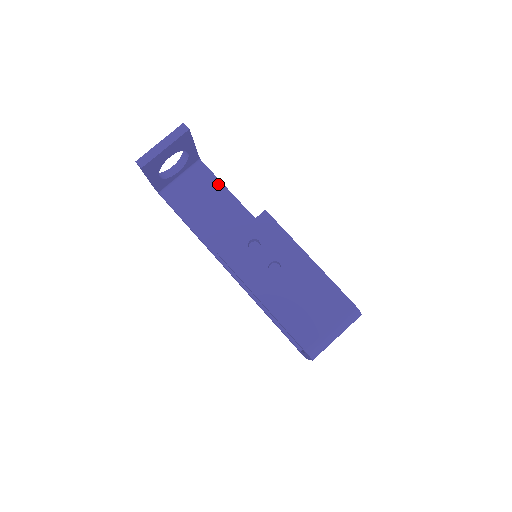
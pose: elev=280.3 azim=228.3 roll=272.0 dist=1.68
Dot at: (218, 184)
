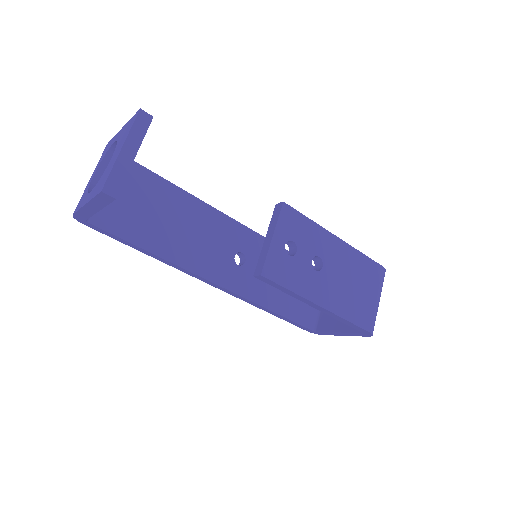
Dot at: (158, 180)
